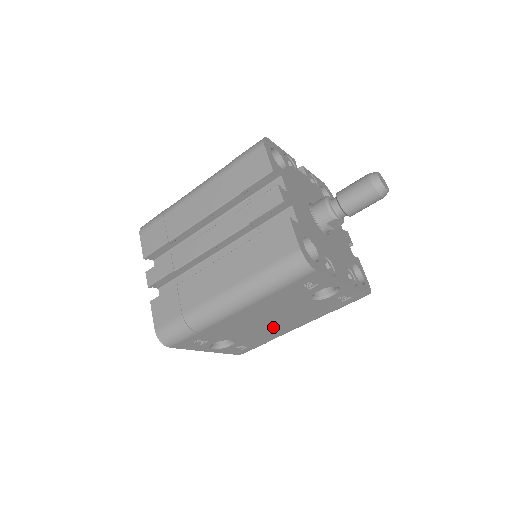
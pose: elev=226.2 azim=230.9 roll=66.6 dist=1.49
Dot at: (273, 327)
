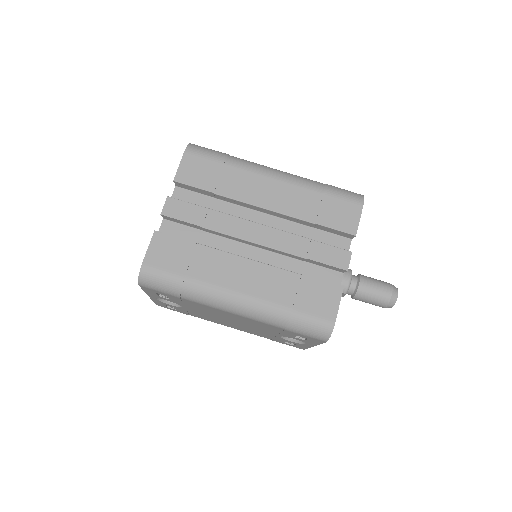
Dot at: (220, 320)
